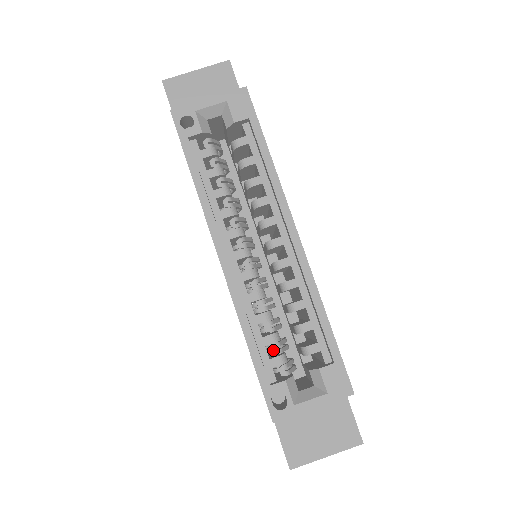
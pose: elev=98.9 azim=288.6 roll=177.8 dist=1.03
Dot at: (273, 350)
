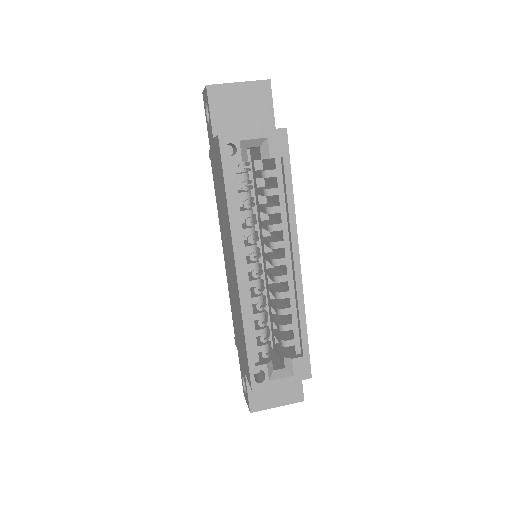
Dot at: (261, 339)
